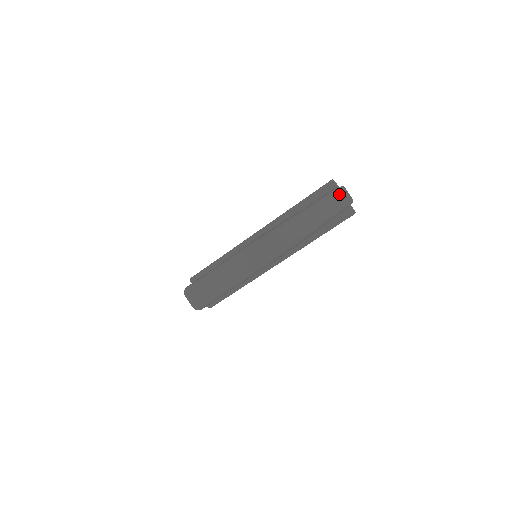
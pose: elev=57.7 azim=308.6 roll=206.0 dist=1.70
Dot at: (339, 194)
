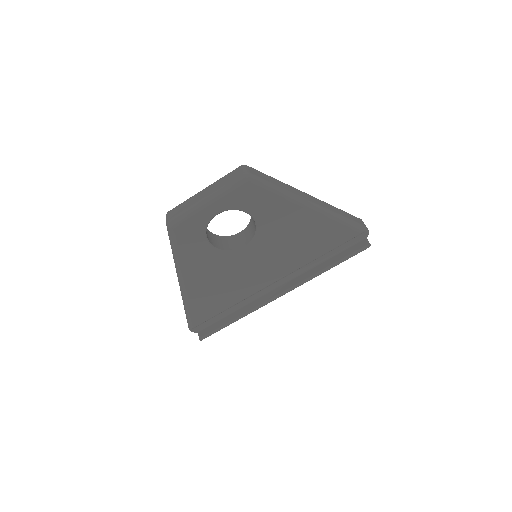
Dot at: (352, 216)
